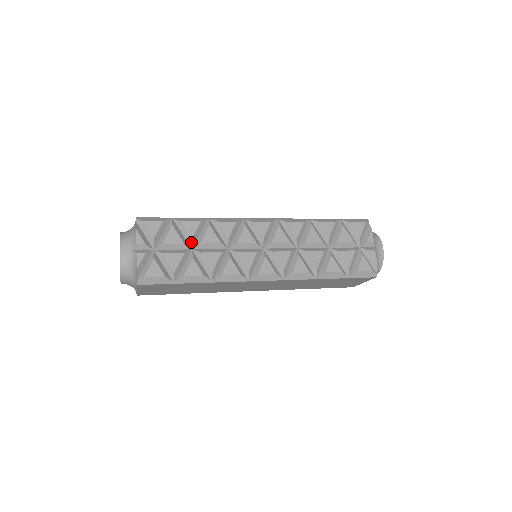
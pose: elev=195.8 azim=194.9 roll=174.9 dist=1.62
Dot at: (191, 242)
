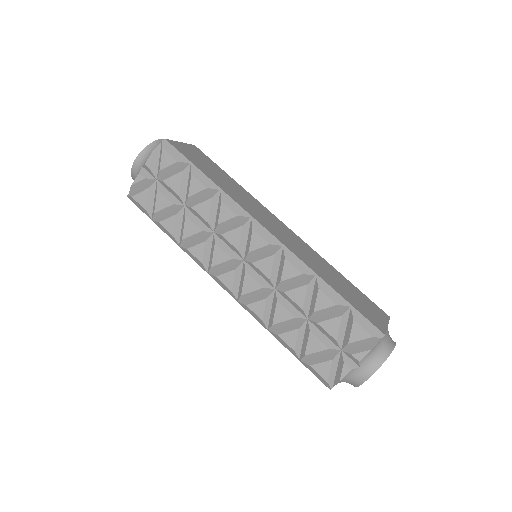
Dot at: (187, 199)
